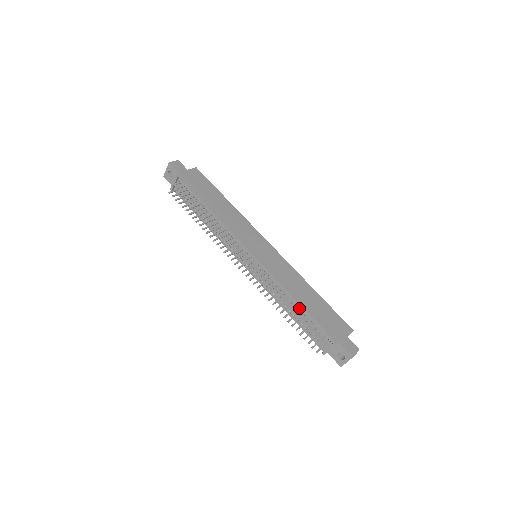
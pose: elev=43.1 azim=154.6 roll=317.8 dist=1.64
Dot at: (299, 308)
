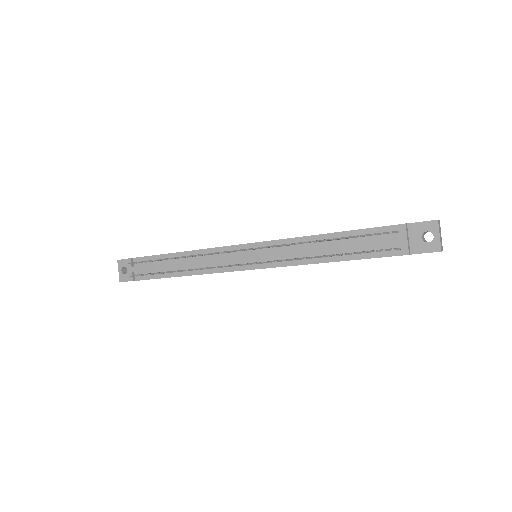
Dot at: occluded
